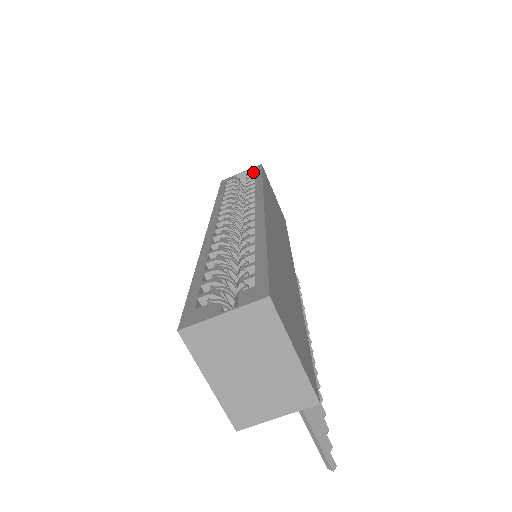
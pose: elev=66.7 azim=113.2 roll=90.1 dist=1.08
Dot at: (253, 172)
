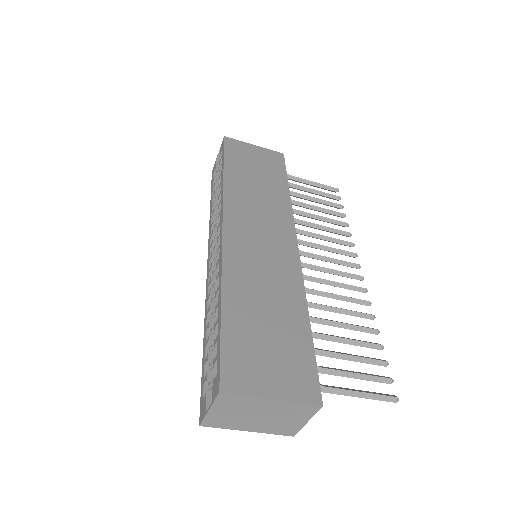
Dot at: occluded
